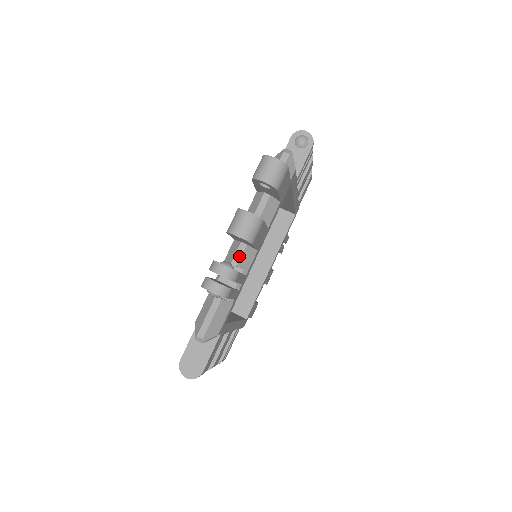
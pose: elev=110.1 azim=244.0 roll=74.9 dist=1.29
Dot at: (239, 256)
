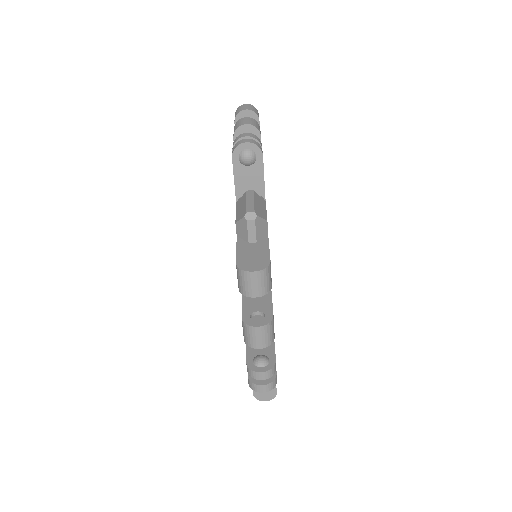
Dot at: occluded
